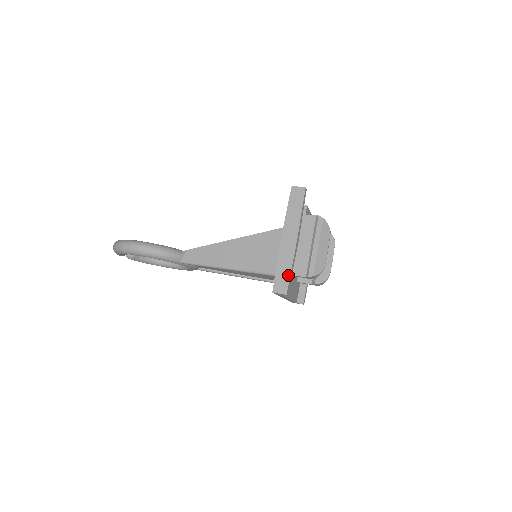
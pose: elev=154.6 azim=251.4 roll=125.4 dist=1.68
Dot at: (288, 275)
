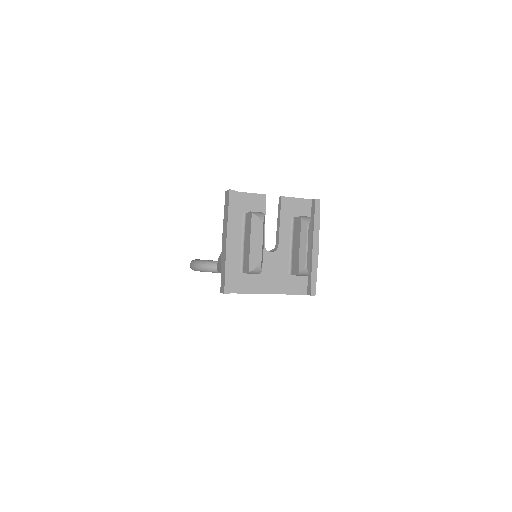
Dot at: (224, 275)
